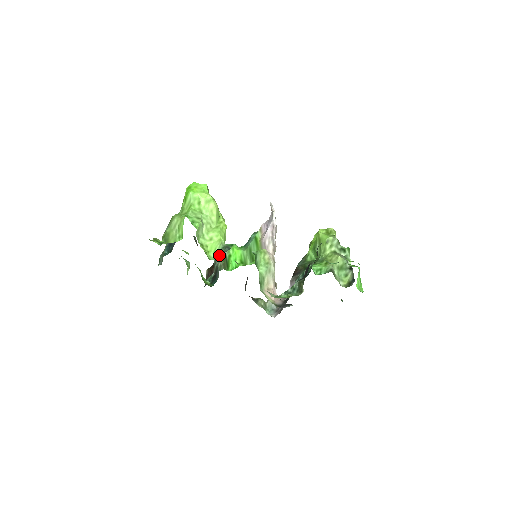
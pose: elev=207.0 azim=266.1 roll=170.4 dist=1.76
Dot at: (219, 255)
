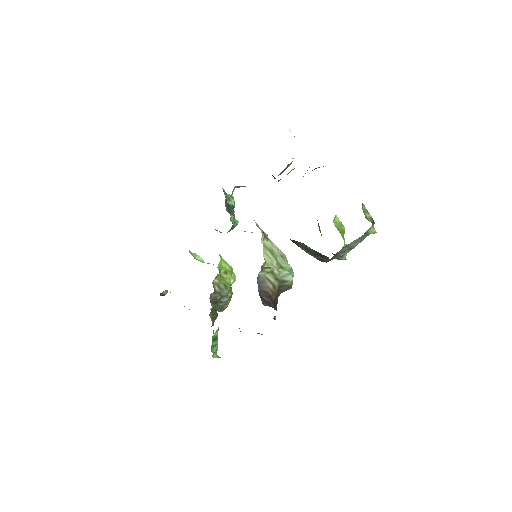
Dot at: occluded
